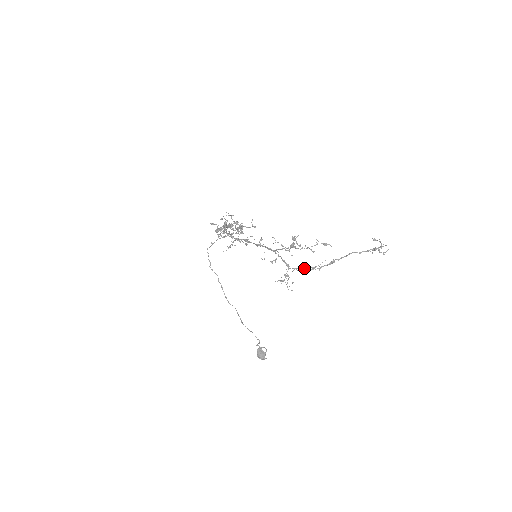
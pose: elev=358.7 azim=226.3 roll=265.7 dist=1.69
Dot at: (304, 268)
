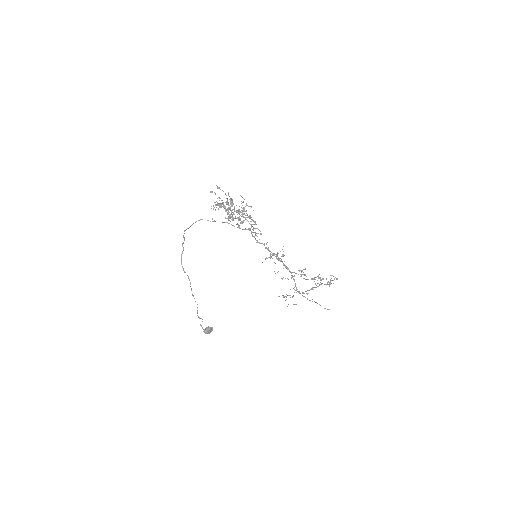
Dot at: occluded
